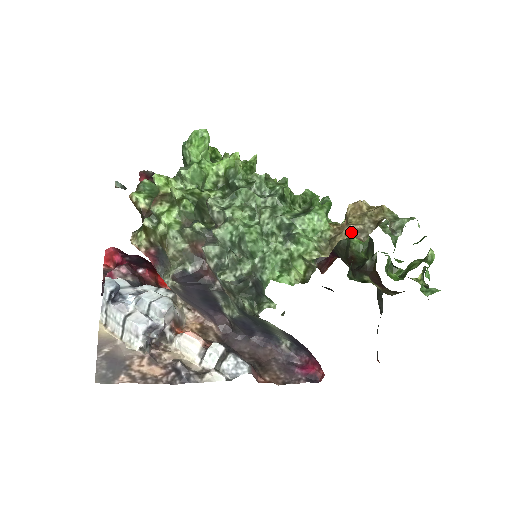
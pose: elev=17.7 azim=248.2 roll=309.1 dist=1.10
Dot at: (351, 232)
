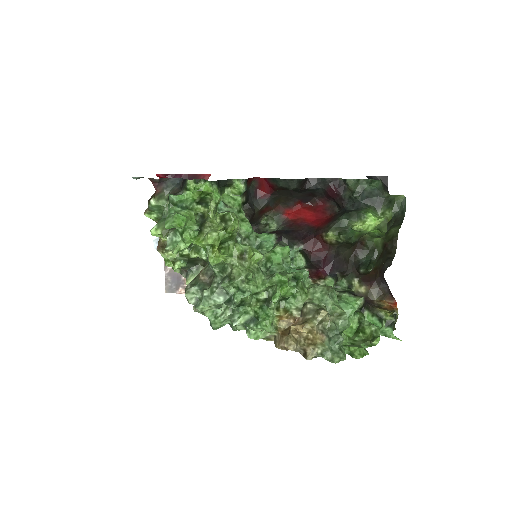
Dot at: (286, 347)
